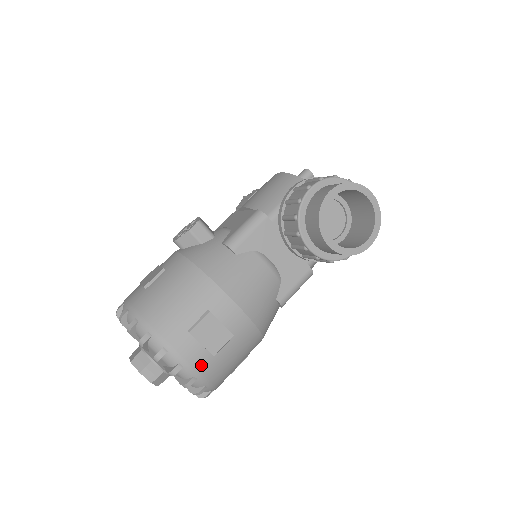
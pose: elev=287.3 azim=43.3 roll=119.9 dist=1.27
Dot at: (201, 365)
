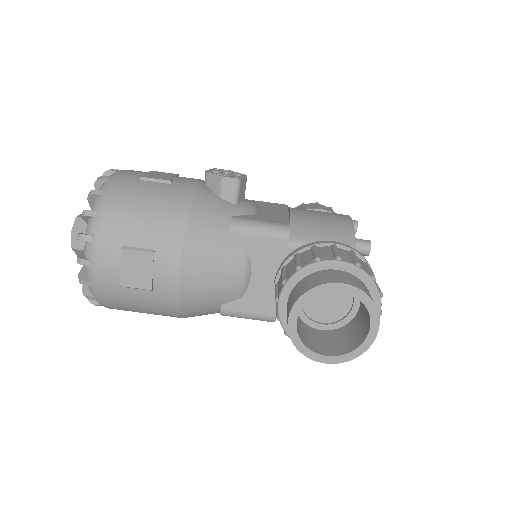
Dot at: (105, 280)
